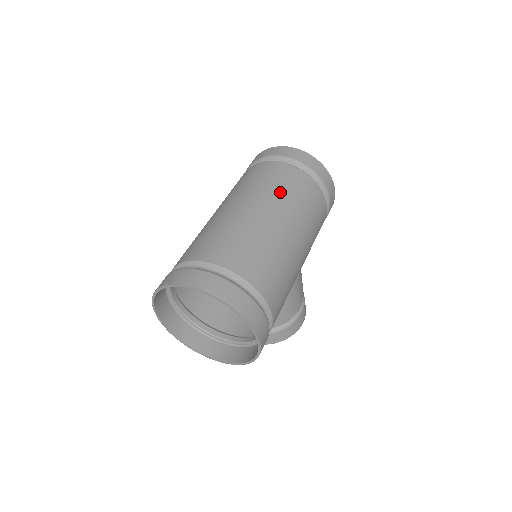
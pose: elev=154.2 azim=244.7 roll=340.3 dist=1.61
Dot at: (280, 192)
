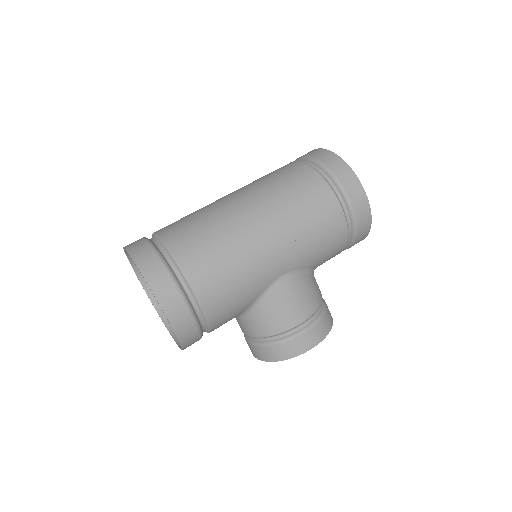
Dot at: (268, 184)
